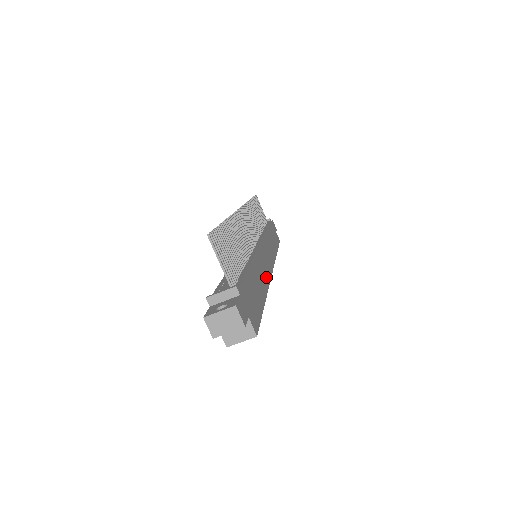
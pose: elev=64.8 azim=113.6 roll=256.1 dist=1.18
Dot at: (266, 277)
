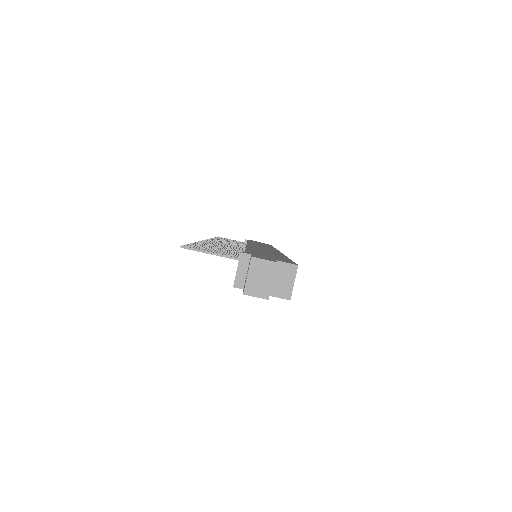
Dot at: occluded
